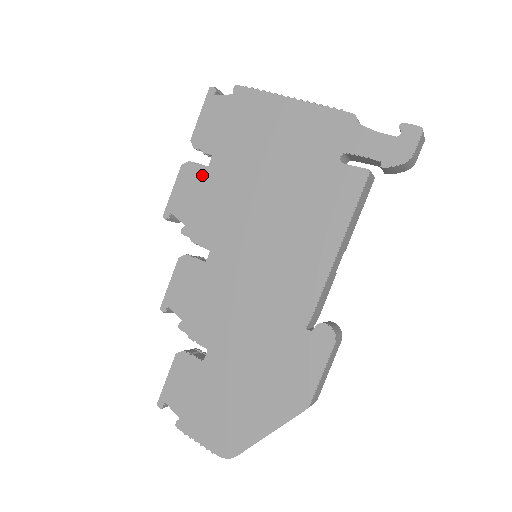
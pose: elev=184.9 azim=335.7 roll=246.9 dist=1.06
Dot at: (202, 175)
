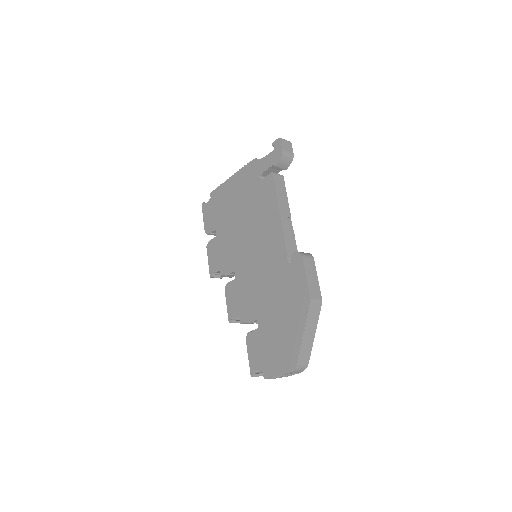
Dot at: (216, 242)
